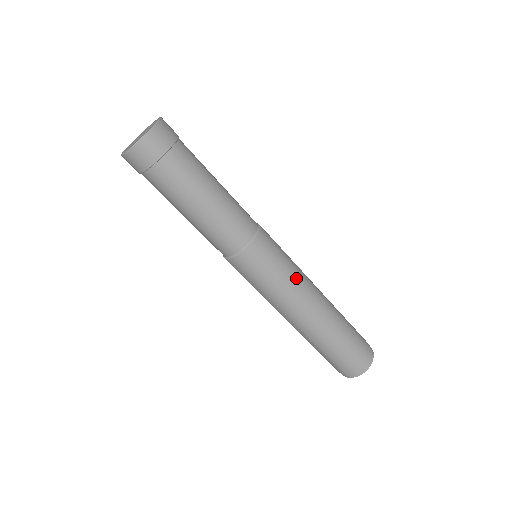
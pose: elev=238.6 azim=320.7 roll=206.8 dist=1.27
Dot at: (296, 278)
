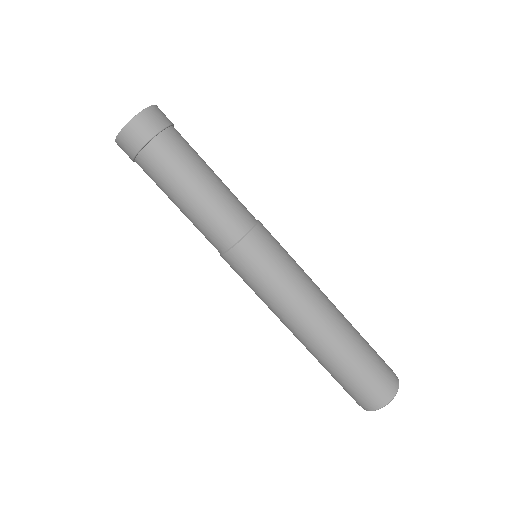
Dot at: (300, 278)
